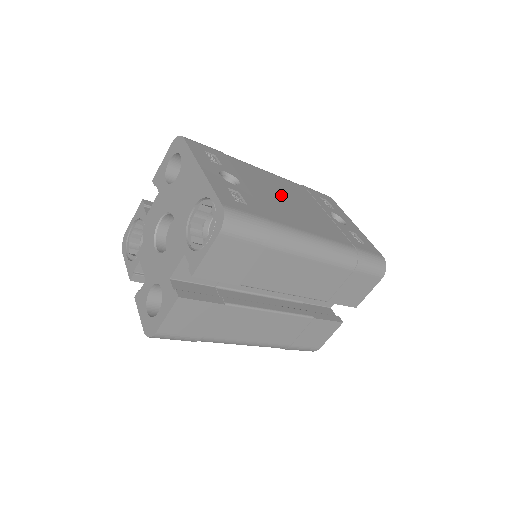
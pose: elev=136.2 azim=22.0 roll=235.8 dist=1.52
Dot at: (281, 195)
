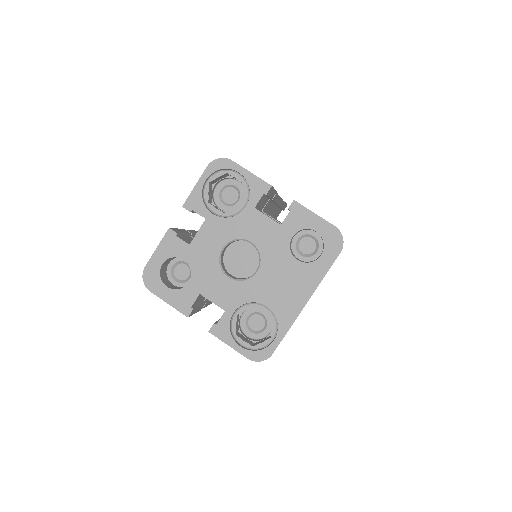
Dot at: occluded
